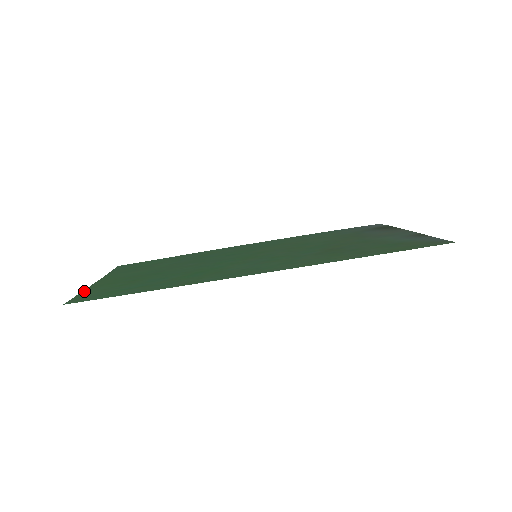
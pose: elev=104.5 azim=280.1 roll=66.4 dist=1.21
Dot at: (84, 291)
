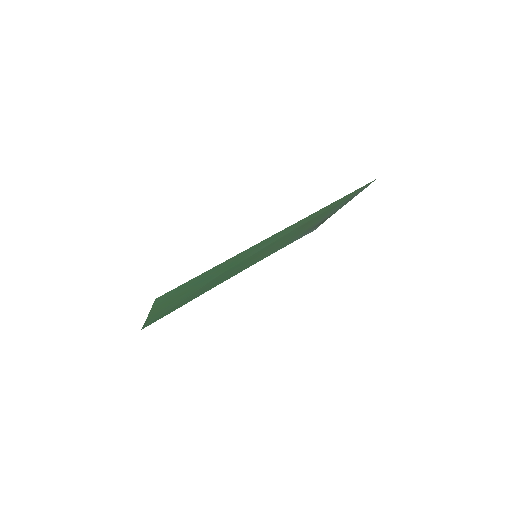
Dot at: (152, 308)
